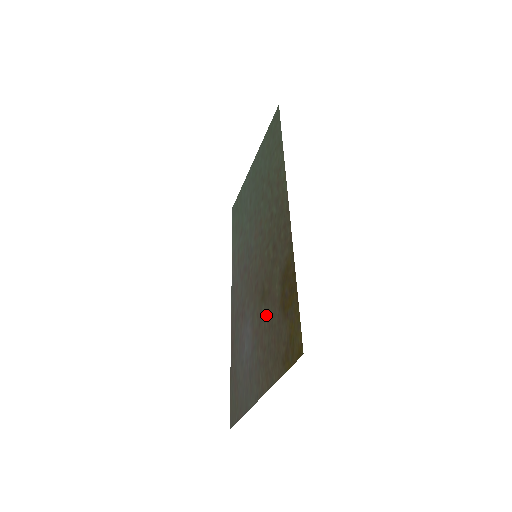
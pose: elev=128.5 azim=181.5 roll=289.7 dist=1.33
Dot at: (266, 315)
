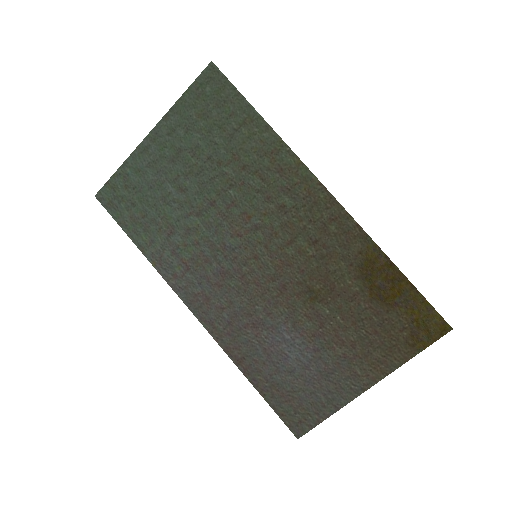
Dot at: (337, 313)
